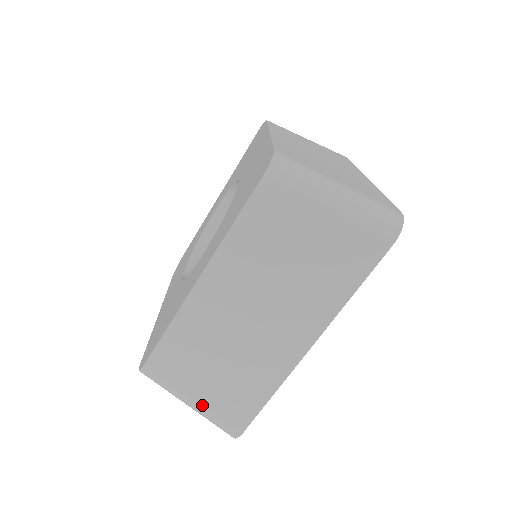
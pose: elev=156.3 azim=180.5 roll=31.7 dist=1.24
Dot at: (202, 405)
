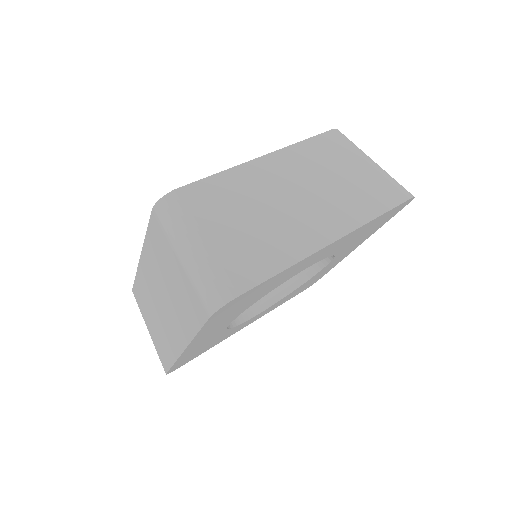
Dot at: (152, 338)
